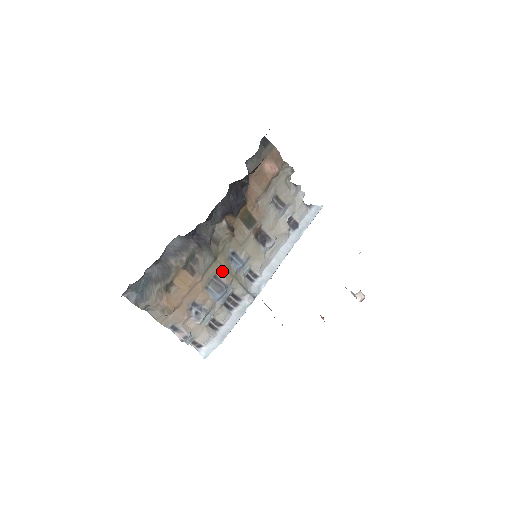
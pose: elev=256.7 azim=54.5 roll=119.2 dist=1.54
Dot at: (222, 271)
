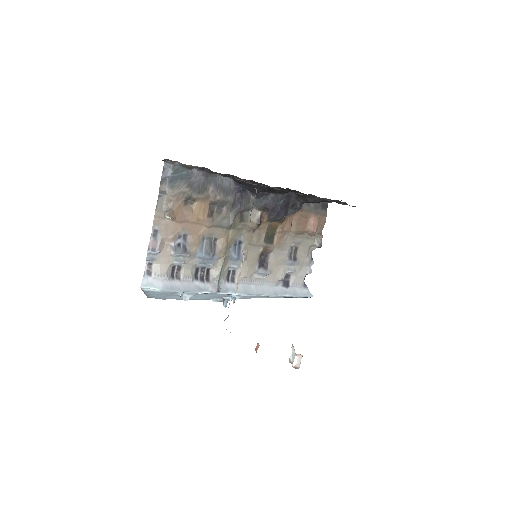
Dot at: (223, 242)
